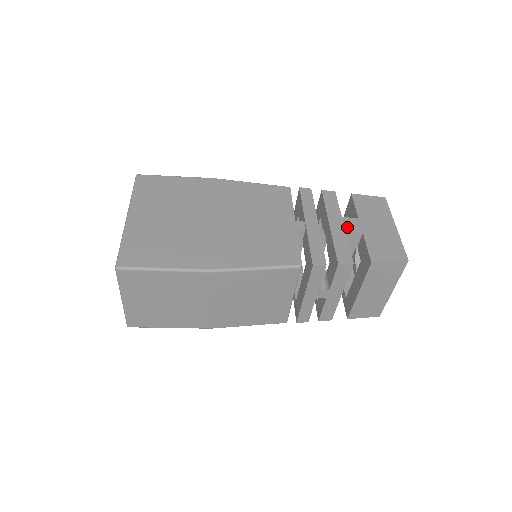
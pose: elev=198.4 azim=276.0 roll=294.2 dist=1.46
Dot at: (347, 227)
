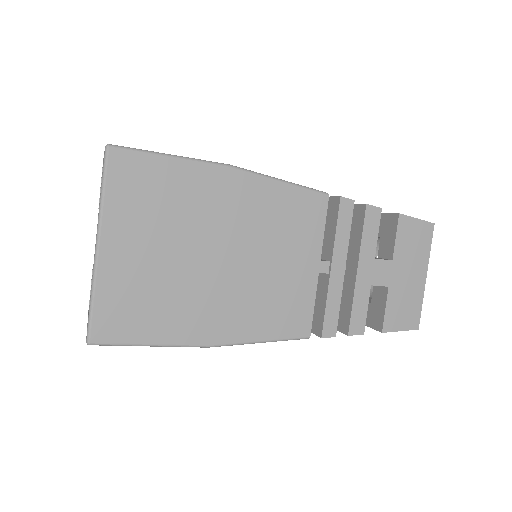
Dot at: (375, 277)
